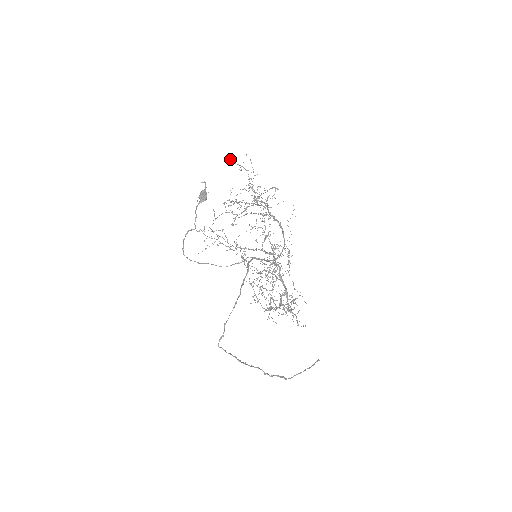
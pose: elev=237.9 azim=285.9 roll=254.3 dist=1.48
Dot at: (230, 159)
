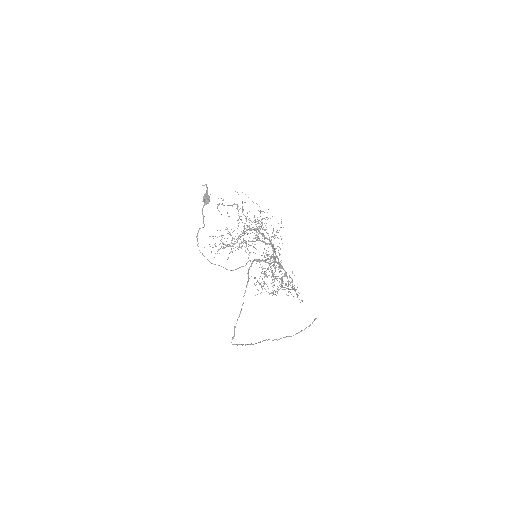
Dot at: (218, 205)
